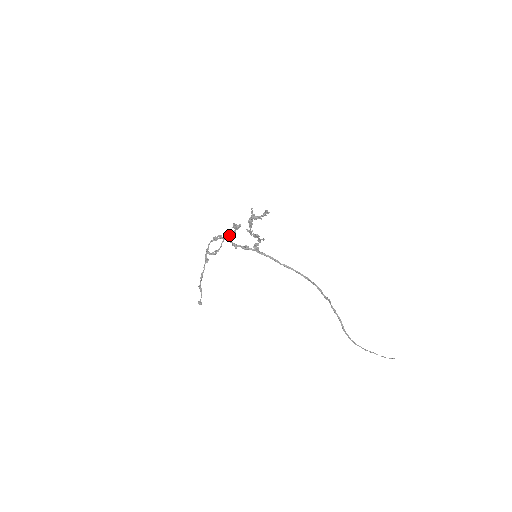
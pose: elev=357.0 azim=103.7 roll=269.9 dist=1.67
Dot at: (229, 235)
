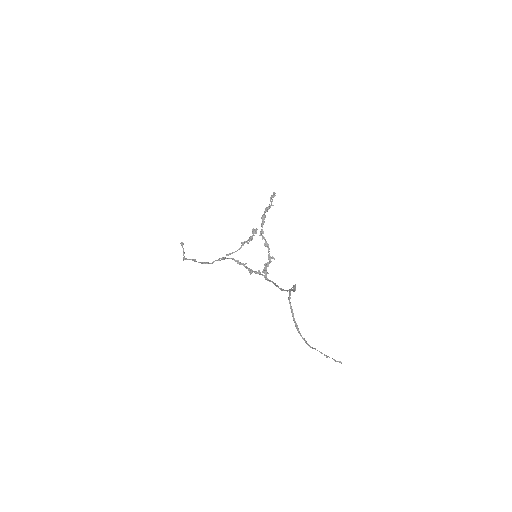
Dot at: (246, 241)
